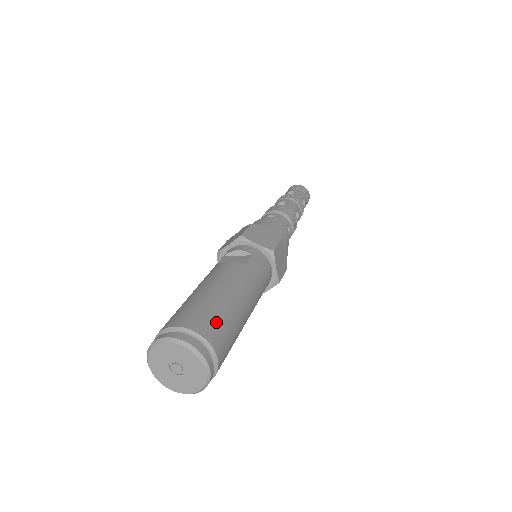
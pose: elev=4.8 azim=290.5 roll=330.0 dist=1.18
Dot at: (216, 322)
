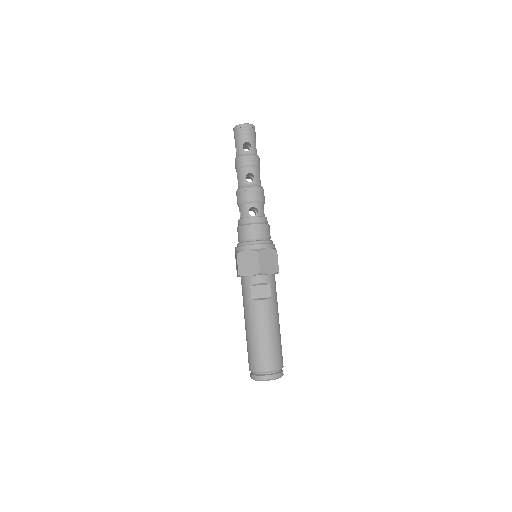
Dot at: (280, 355)
